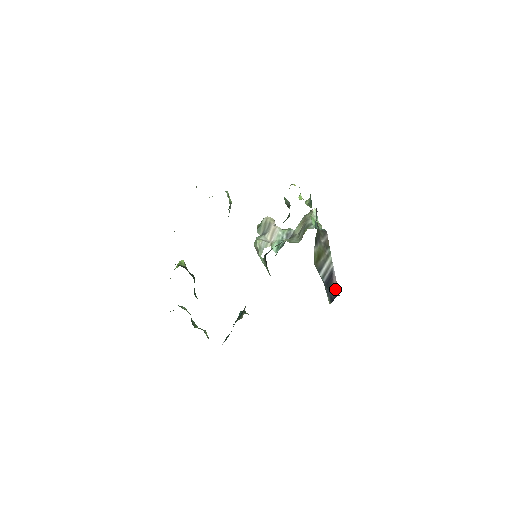
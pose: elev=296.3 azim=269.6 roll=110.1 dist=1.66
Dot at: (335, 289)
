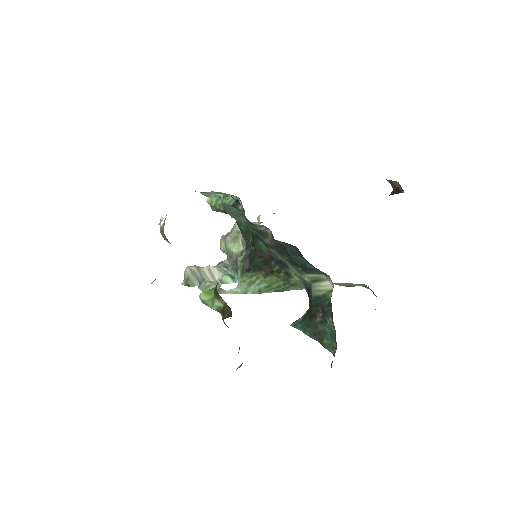
Dot at: occluded
